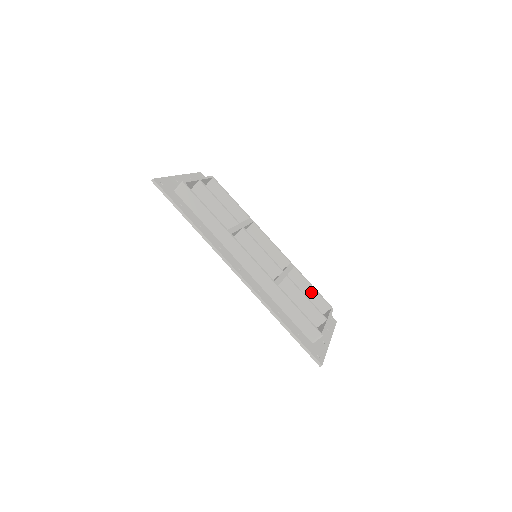
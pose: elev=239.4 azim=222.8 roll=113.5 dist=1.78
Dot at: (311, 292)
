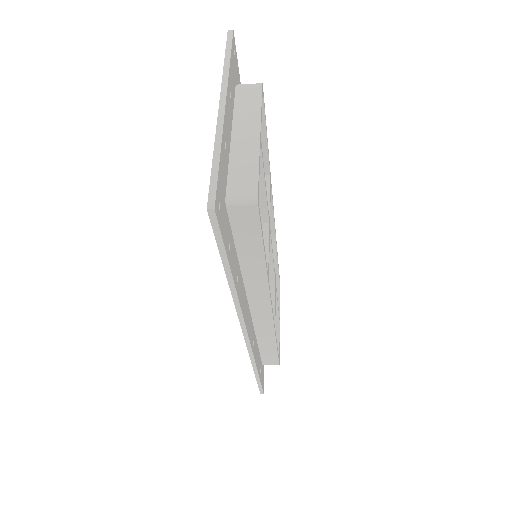
Dot at: occluded
